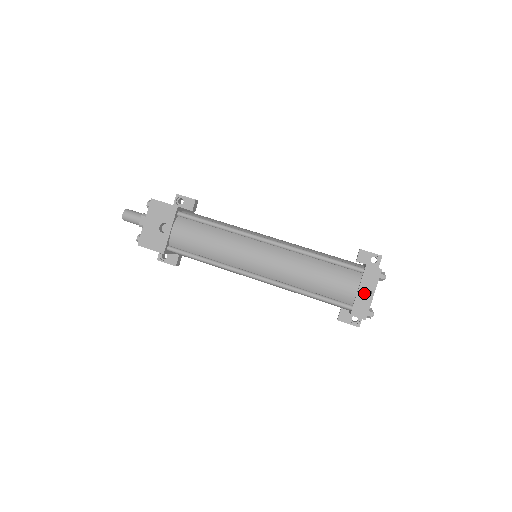
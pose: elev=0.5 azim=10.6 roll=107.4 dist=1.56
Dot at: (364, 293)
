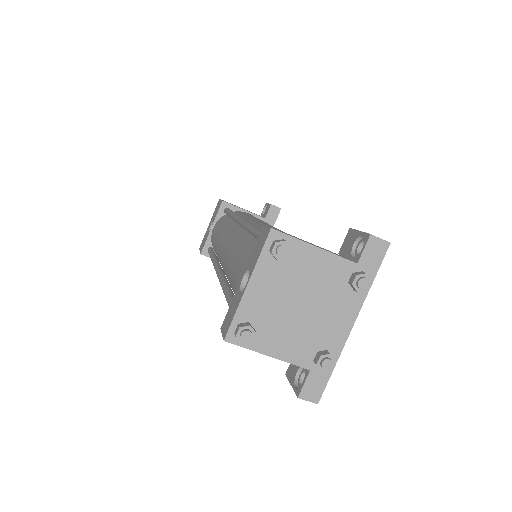
Dot at: occluded
